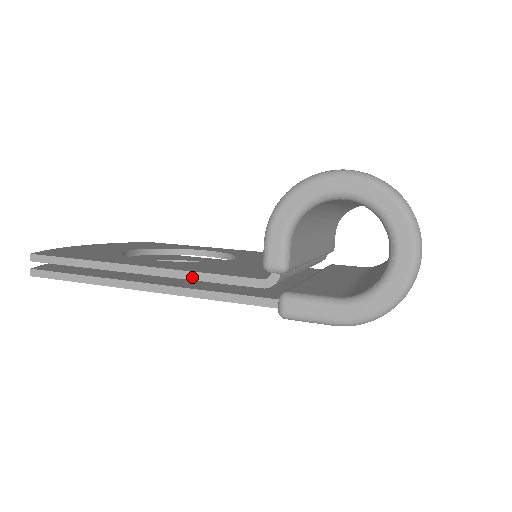
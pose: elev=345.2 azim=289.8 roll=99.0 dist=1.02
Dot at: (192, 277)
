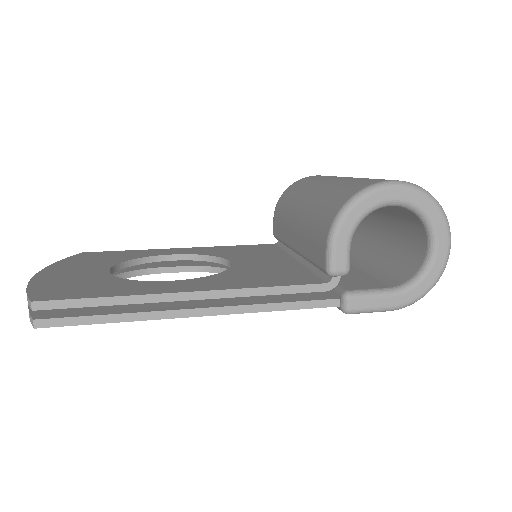
Dot at: (254, 293)
